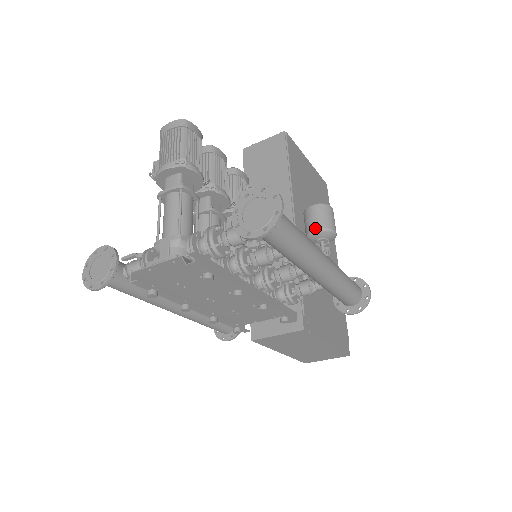
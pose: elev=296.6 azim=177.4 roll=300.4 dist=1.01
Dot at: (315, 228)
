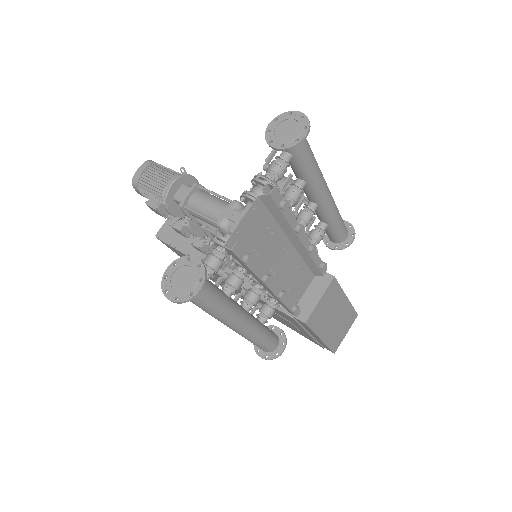
Dot at: occluded
